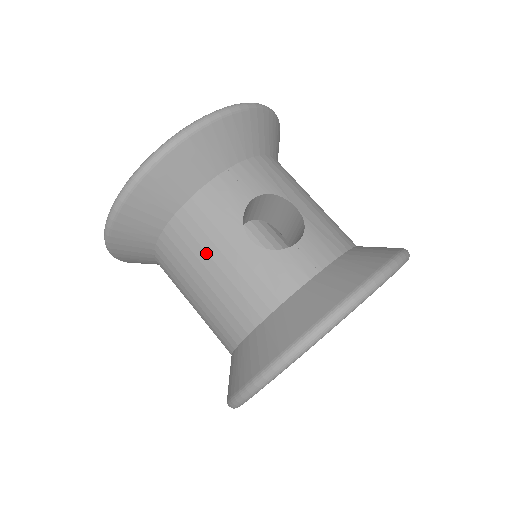
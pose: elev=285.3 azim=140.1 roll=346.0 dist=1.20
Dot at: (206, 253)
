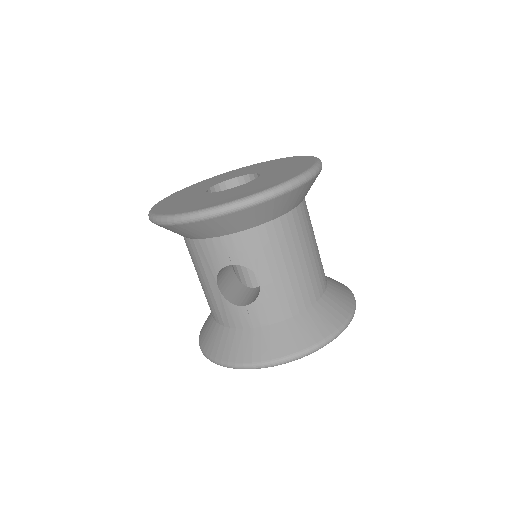
Dot at: (197, 270)
